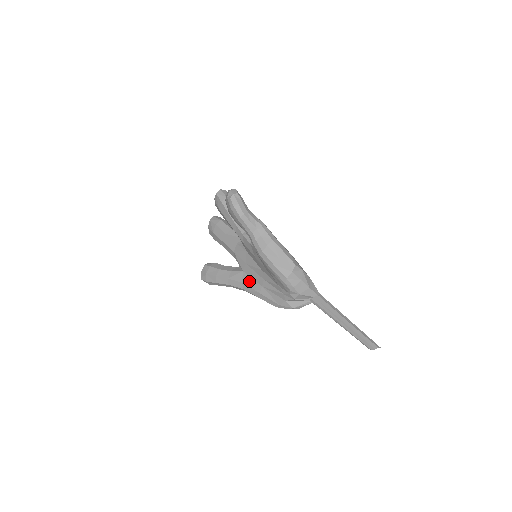
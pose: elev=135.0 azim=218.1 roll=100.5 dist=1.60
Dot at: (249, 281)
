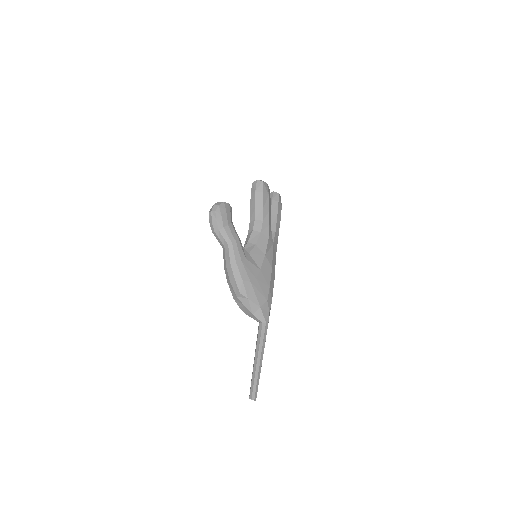
Dot at: occluded
